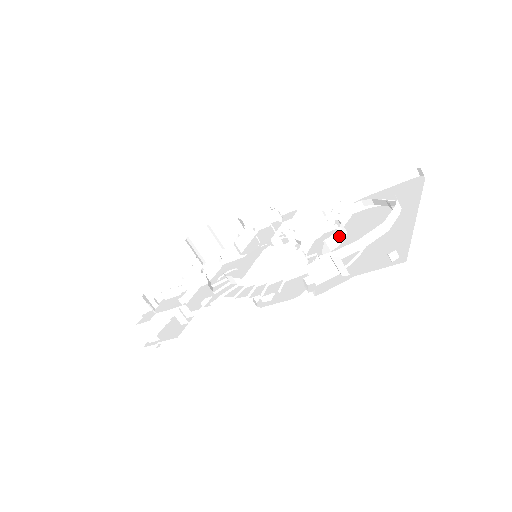
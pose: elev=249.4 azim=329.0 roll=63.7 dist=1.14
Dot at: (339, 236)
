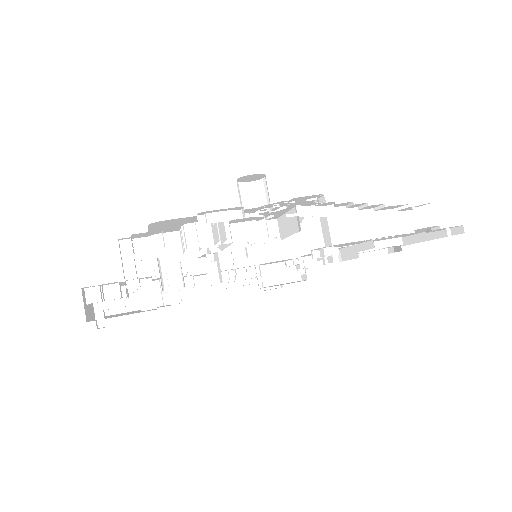
Dot at: occluded
